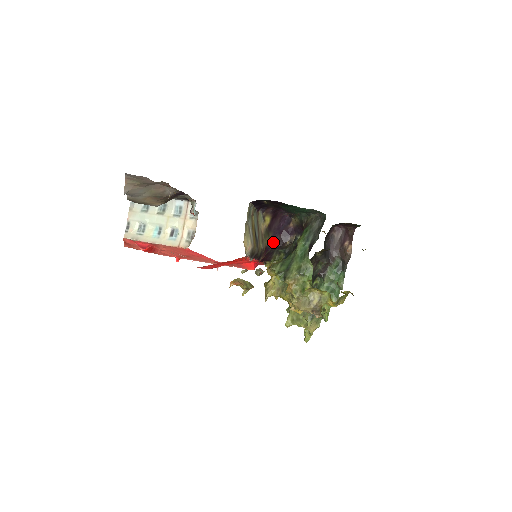
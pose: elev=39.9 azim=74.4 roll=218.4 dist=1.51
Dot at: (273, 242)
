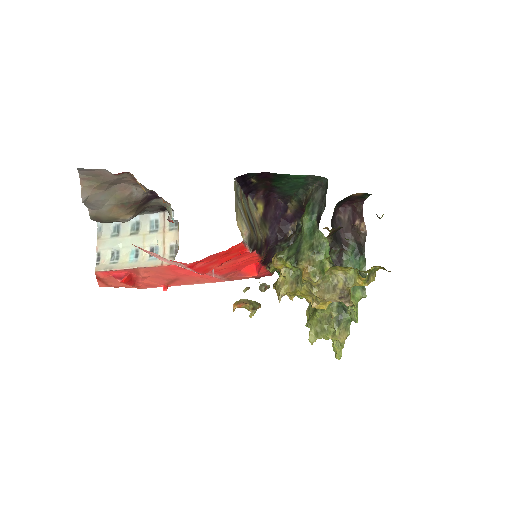
Dot at: (272, 234)
